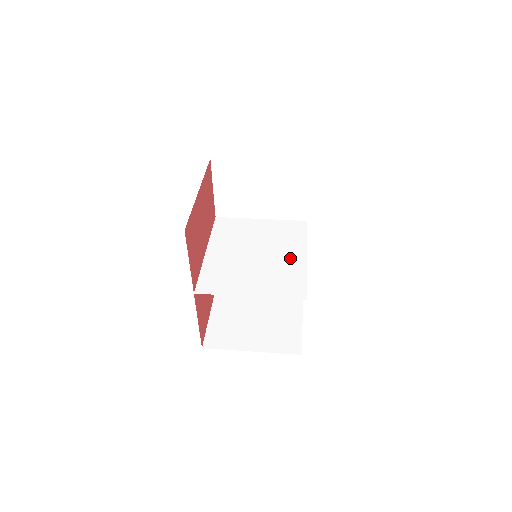
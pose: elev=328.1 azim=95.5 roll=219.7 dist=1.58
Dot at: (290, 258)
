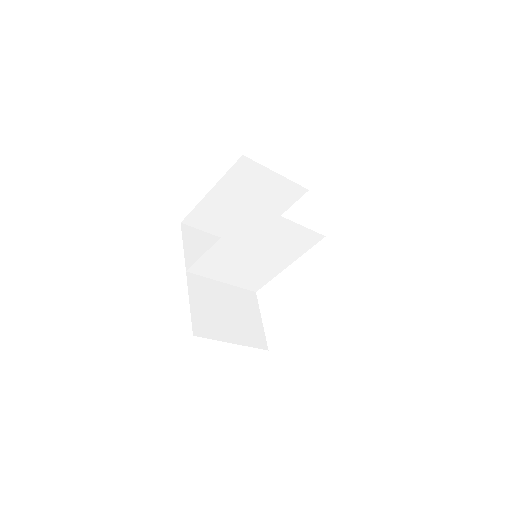
Dot at: (281, 260)
